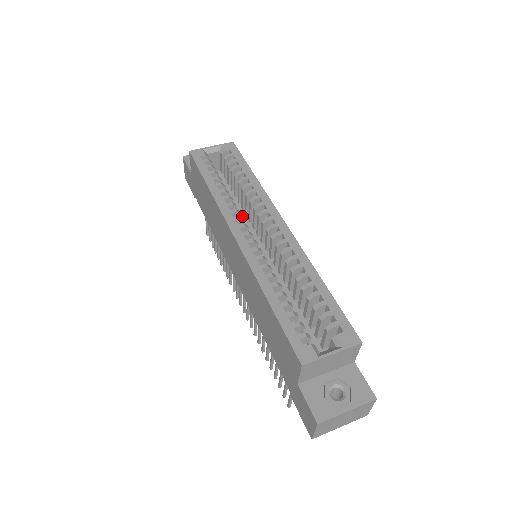
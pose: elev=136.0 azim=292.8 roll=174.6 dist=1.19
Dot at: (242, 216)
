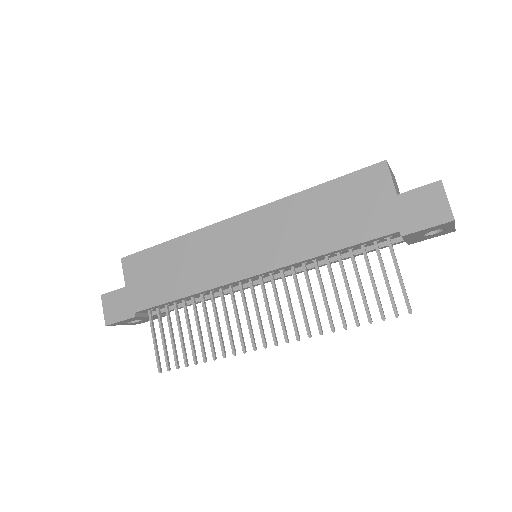
Dot at: occluded
